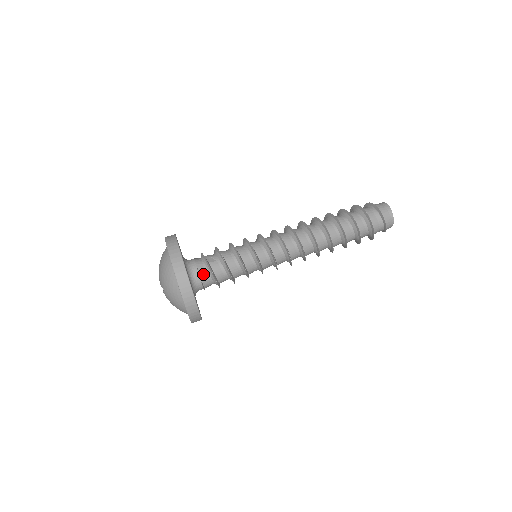
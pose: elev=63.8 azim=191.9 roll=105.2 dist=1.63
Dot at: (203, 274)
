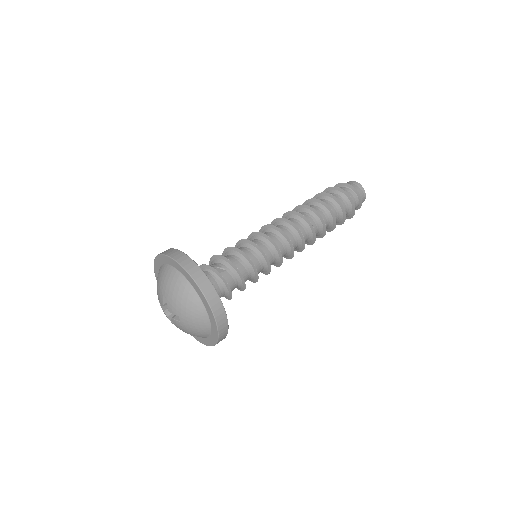
Dot at: (216, 288)
